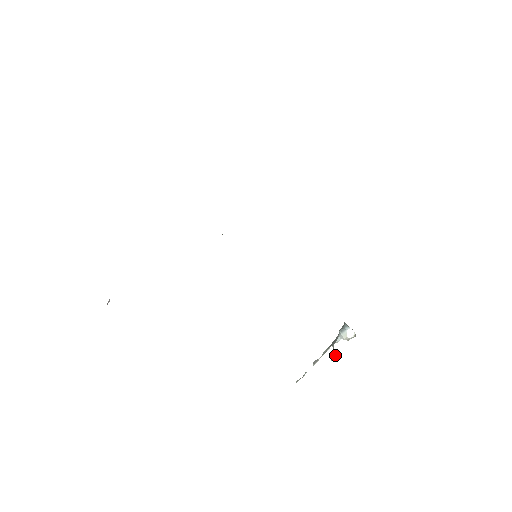
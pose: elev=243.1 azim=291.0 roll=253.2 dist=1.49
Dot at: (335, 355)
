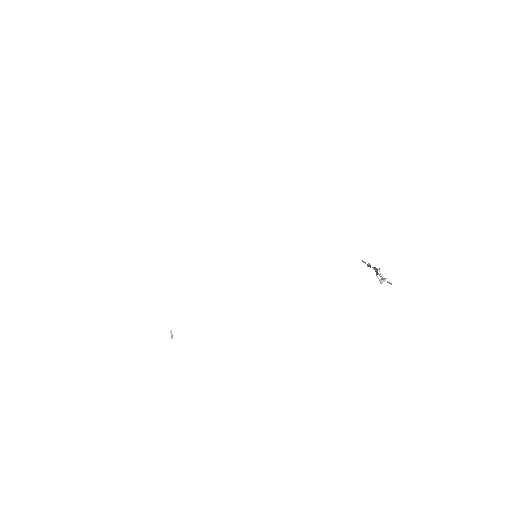
Dot at: occluded
